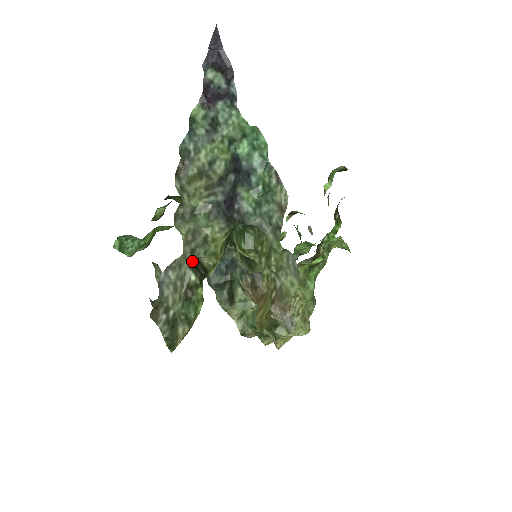
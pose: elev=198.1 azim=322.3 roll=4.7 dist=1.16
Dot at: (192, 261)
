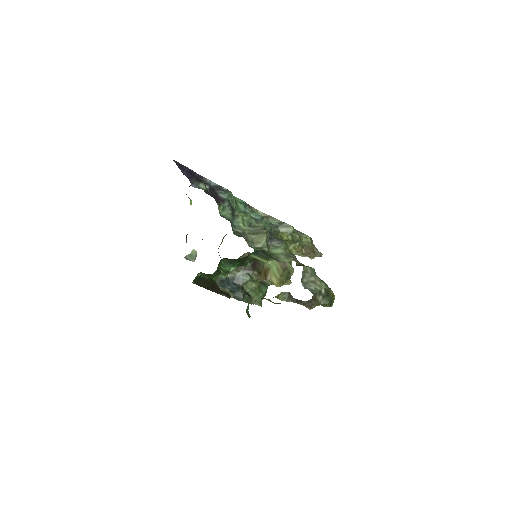
Dot at: occluded
